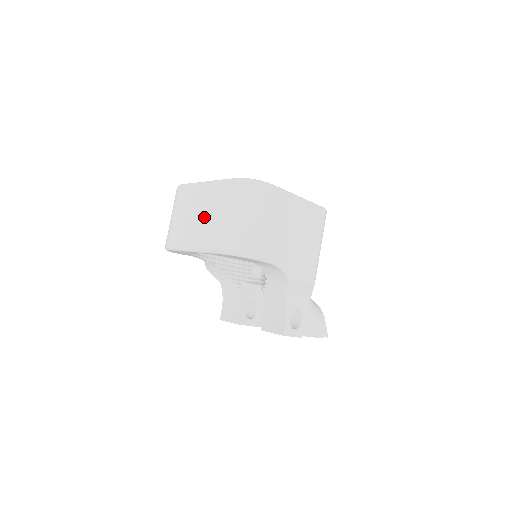
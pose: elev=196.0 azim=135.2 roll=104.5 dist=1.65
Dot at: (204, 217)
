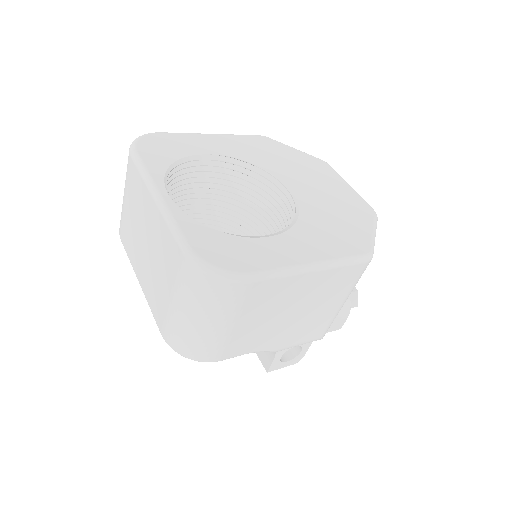
Dot at: (150, 257)
